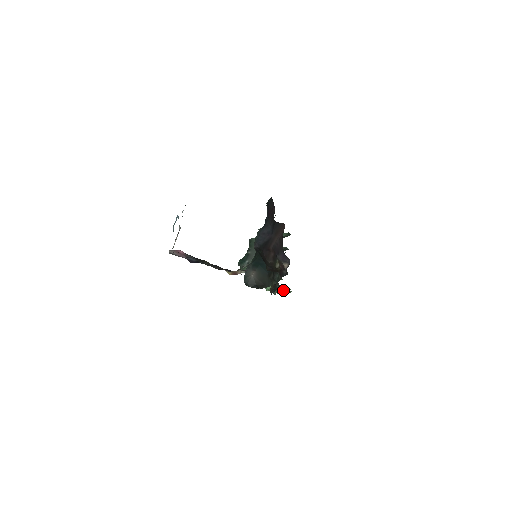
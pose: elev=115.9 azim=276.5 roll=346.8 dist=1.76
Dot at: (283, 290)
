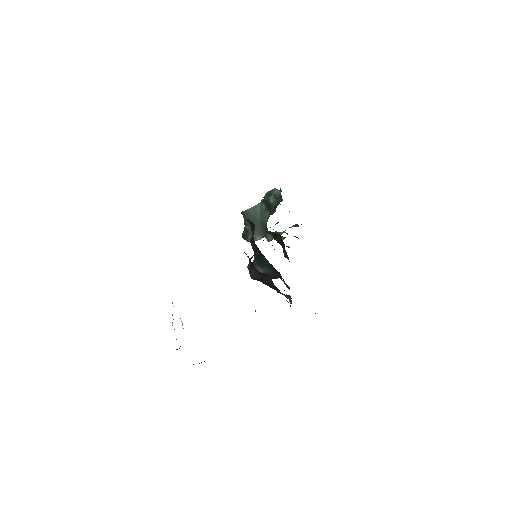
Dot at: occluded
